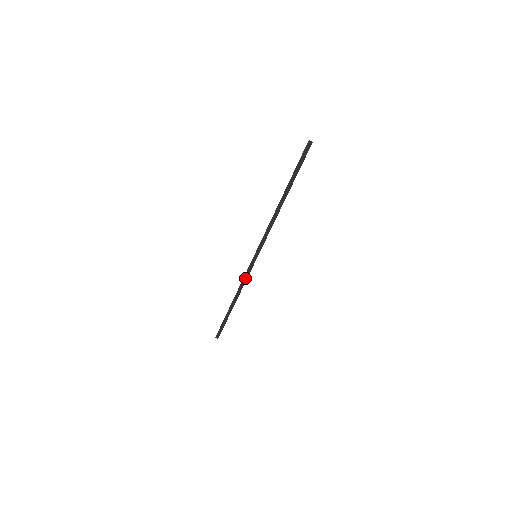
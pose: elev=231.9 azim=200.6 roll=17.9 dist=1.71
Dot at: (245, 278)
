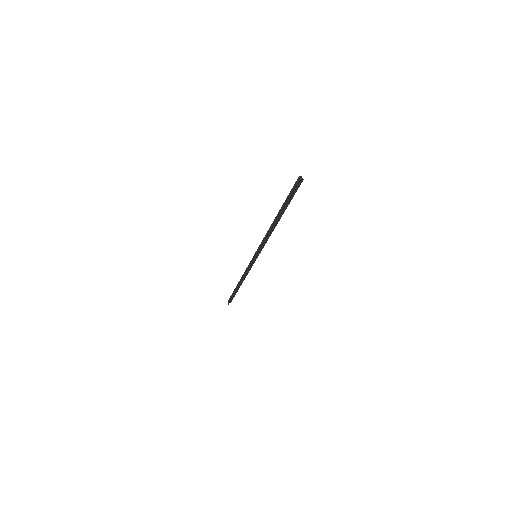
Dot at: (247, 269)
